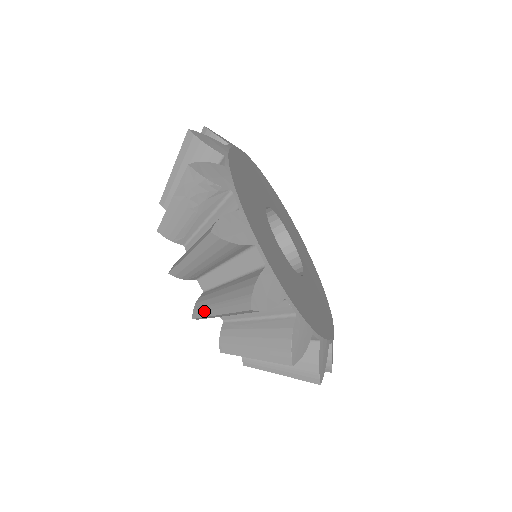
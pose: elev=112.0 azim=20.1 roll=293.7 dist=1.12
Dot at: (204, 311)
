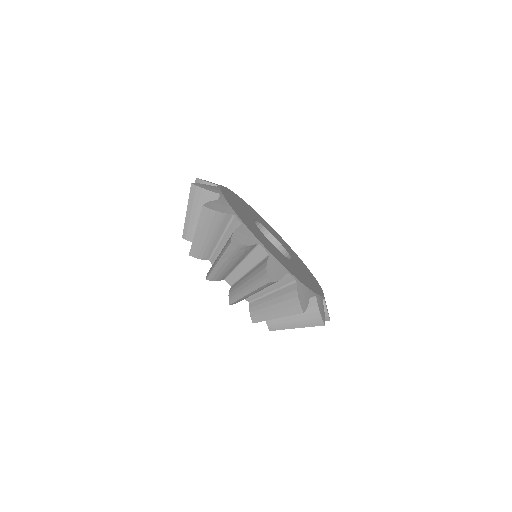
Dot at: (262, 318)
